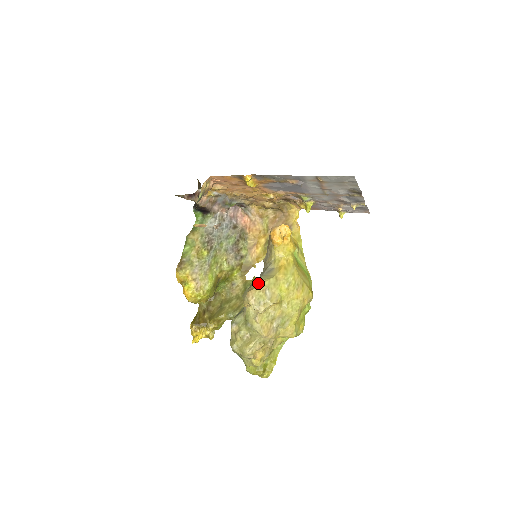
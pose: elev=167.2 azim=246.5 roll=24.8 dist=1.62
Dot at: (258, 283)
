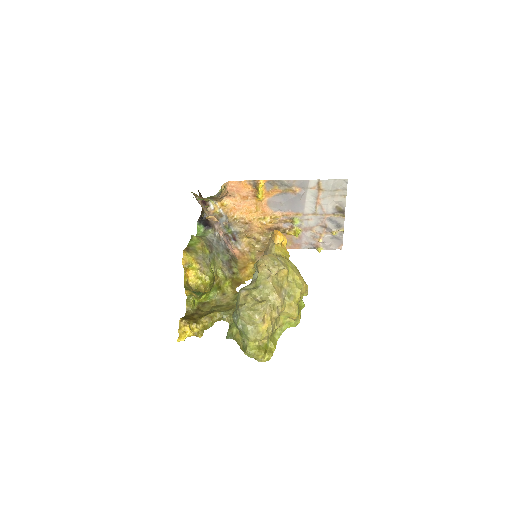
Dot at: occluded
